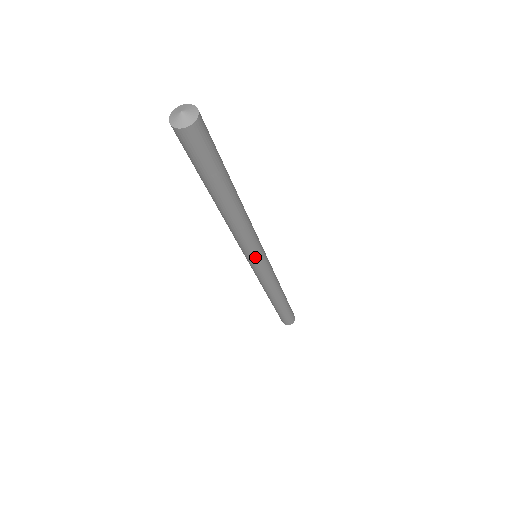
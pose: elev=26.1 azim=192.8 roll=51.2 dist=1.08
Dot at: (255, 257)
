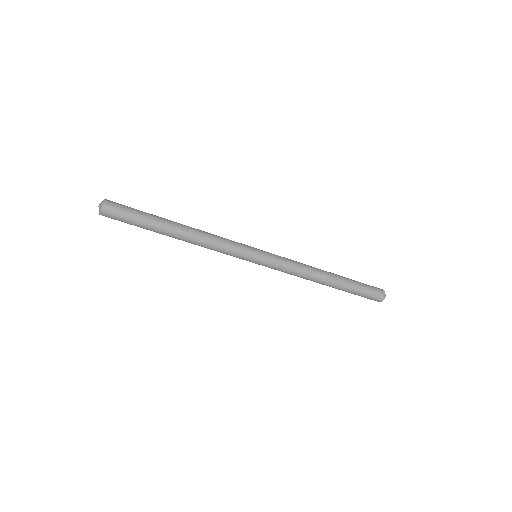
Dot at: (244, 259)
